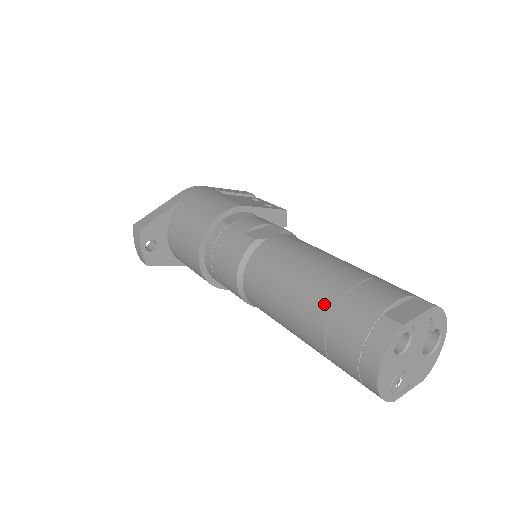
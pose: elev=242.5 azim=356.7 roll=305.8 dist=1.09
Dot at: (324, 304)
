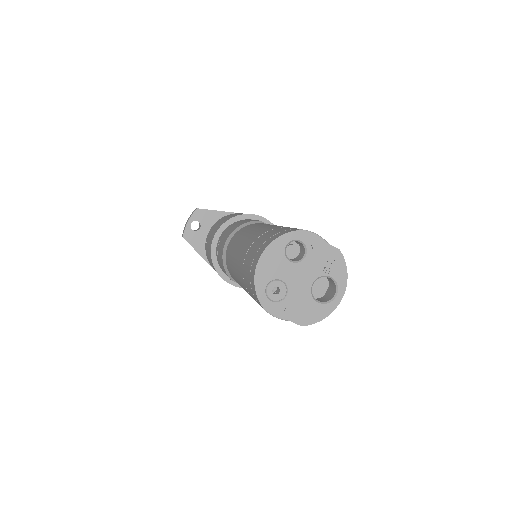
Dot at: (266, 230)
